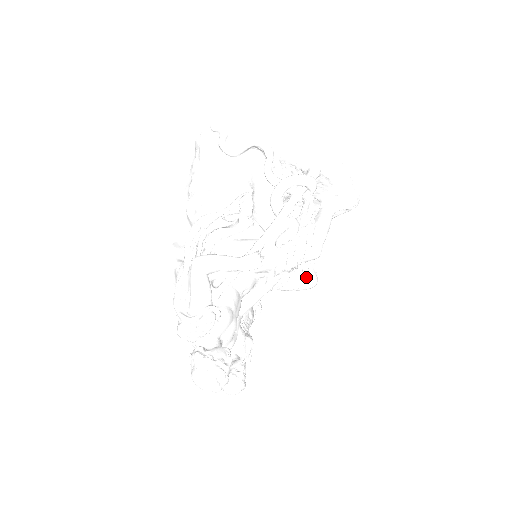
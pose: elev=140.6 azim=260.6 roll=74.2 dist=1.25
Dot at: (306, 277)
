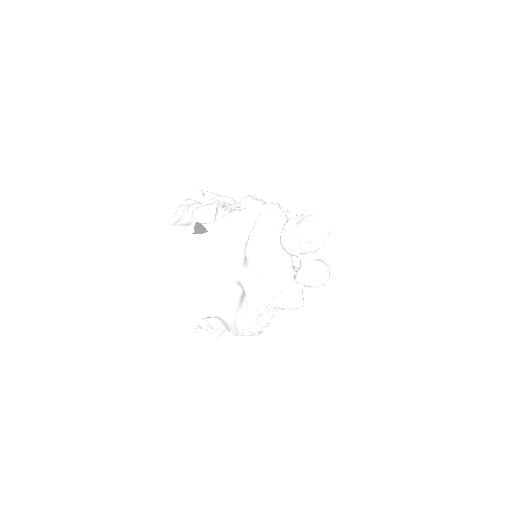
Dot at: occluded
